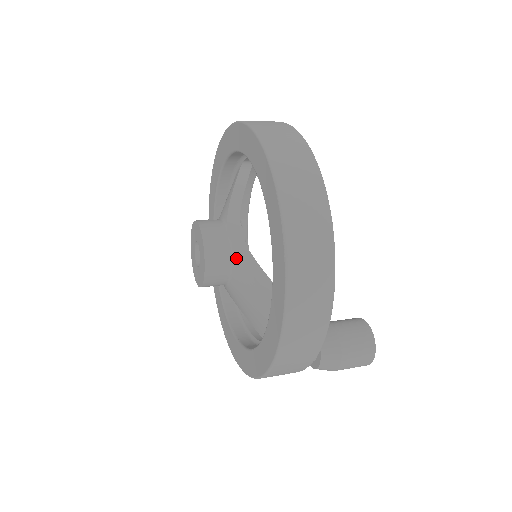
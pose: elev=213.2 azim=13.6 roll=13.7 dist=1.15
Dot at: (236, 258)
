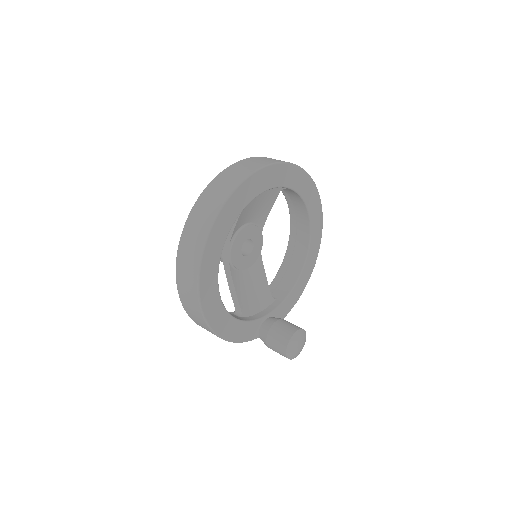
Dot at: (225, 266)
